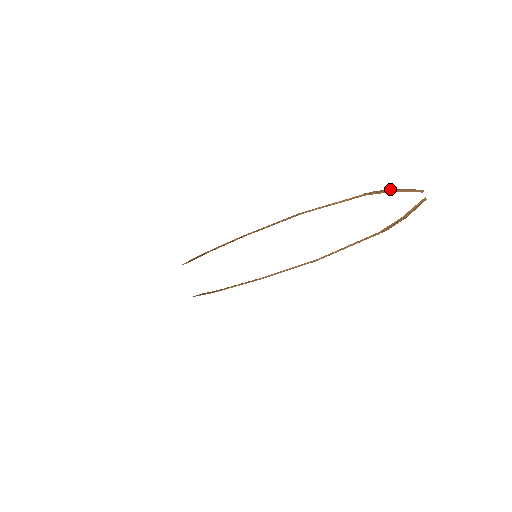
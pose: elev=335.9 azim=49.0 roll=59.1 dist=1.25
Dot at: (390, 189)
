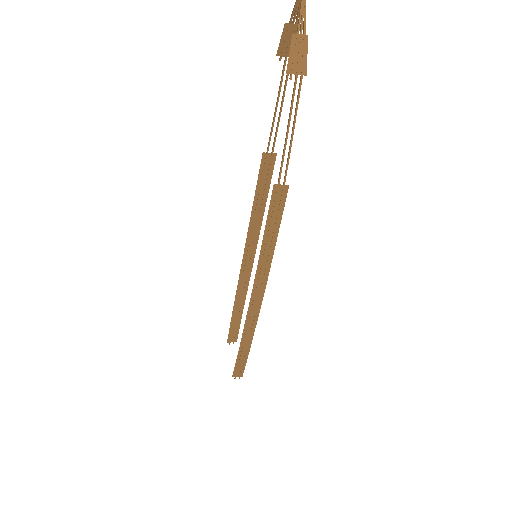
Dot at: (294, 30)
